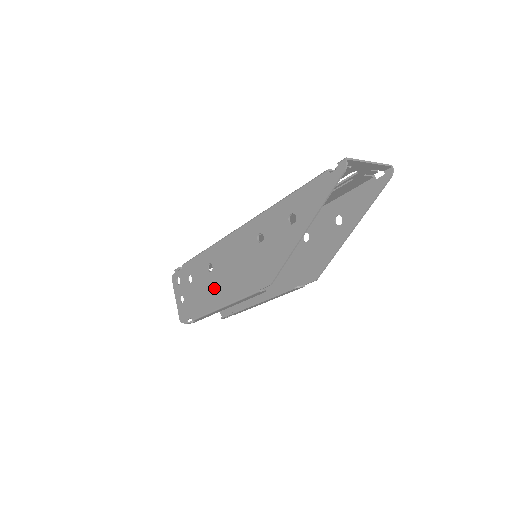
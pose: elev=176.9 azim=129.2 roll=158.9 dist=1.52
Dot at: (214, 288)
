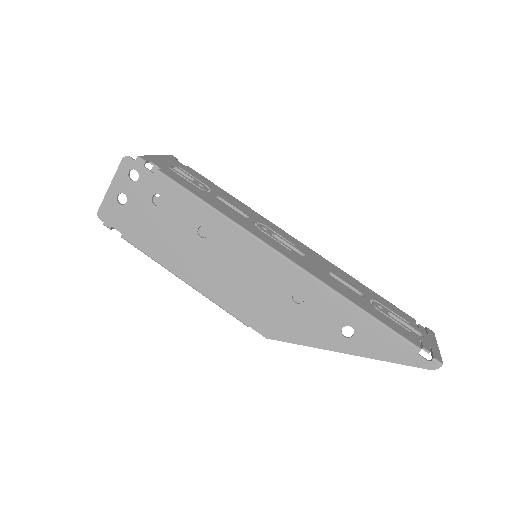
Dot at: (189, 255)
